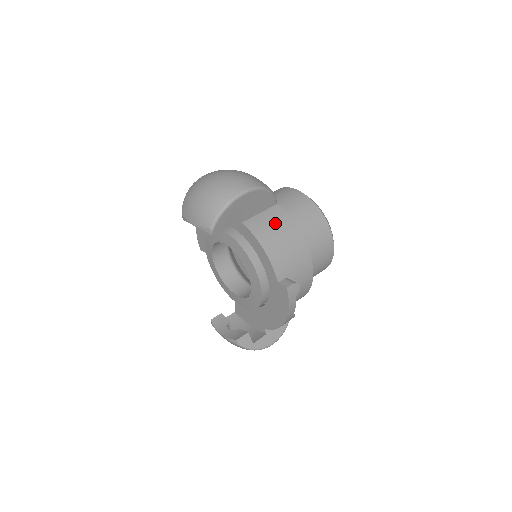
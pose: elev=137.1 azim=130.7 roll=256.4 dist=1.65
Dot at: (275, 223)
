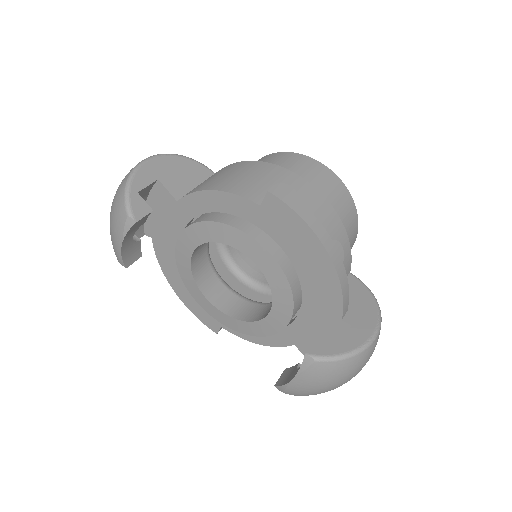
Dot at: (216, 175)
